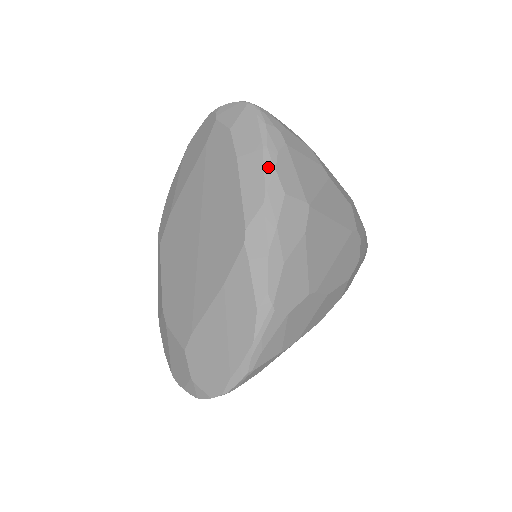
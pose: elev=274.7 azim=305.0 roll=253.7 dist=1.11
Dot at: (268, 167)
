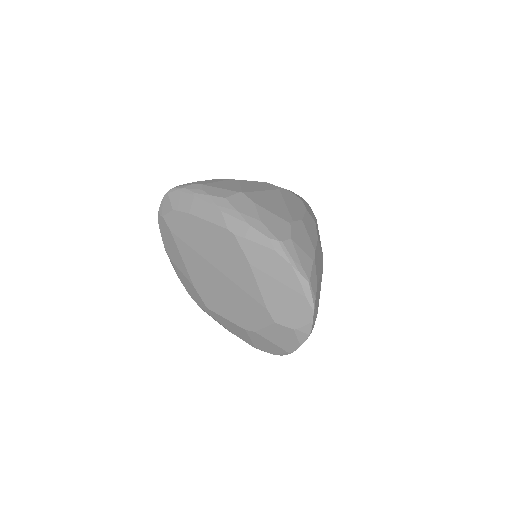
Dot at: (205, 198)
